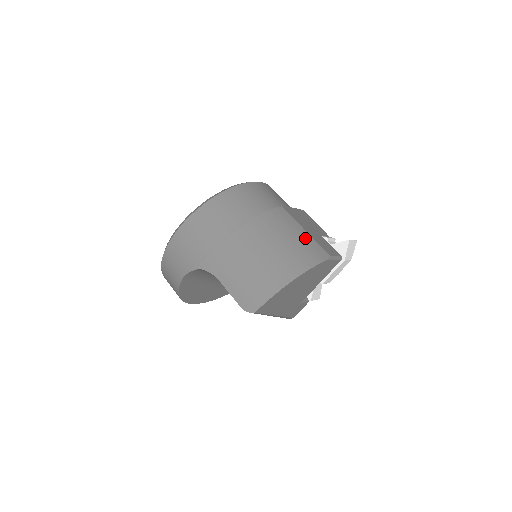
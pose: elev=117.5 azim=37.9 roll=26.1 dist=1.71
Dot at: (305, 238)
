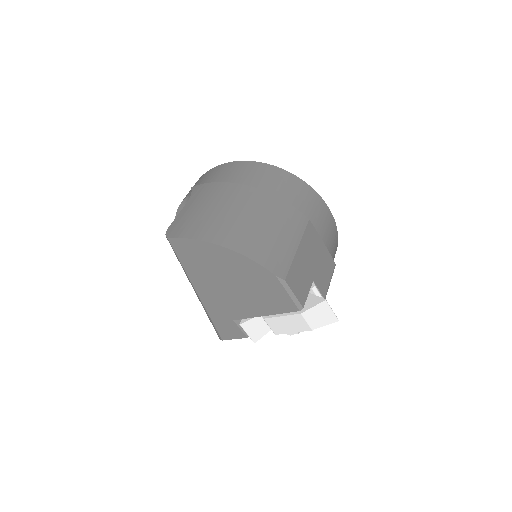
Dot at: (287, 247)
